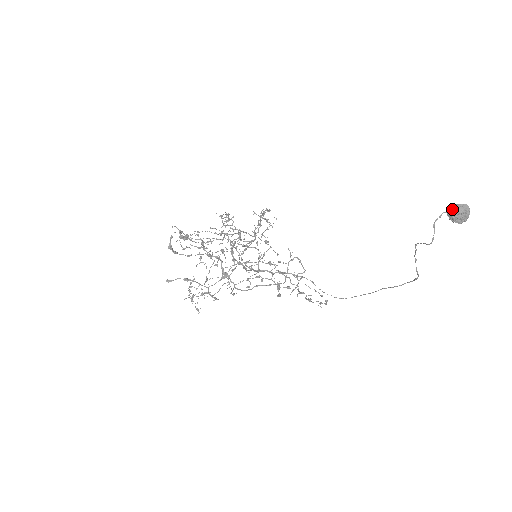
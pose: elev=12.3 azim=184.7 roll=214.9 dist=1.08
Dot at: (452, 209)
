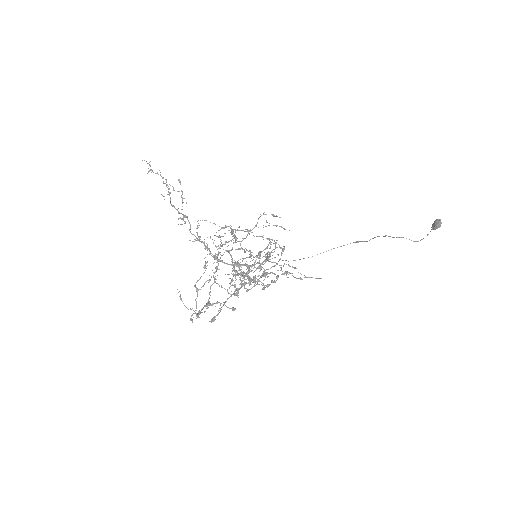
Dot at: (440, 226)
